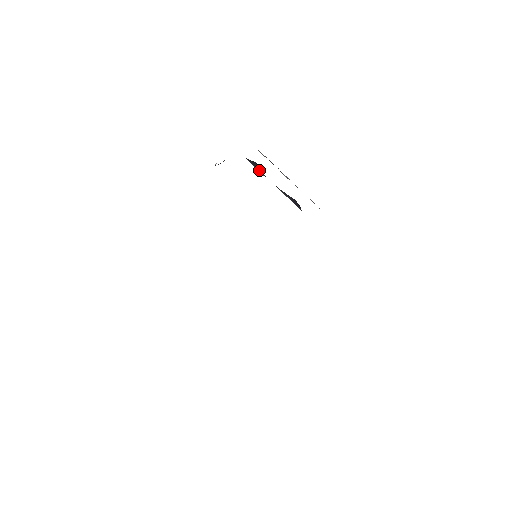
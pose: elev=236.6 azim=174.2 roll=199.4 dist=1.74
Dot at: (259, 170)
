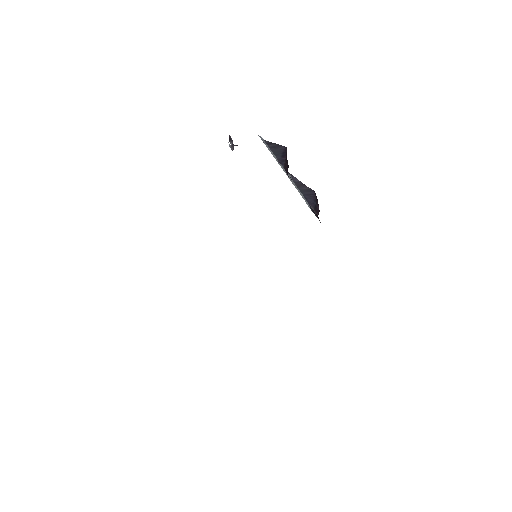
Dot at: (277, 155)
